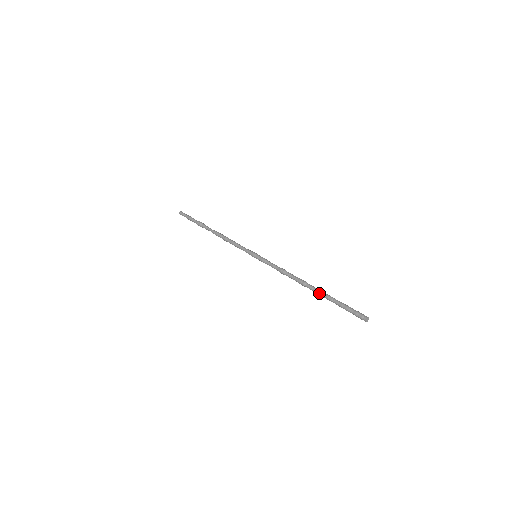
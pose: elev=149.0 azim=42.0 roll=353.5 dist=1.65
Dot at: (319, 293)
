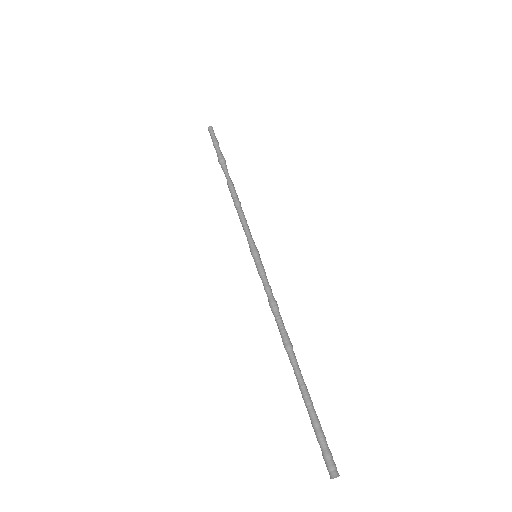
Dot at: (299, 378)
